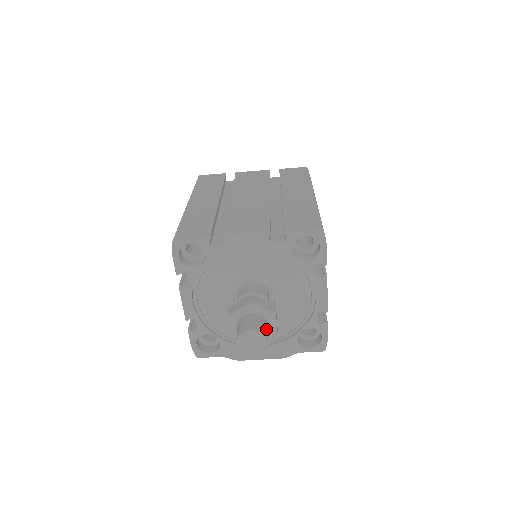
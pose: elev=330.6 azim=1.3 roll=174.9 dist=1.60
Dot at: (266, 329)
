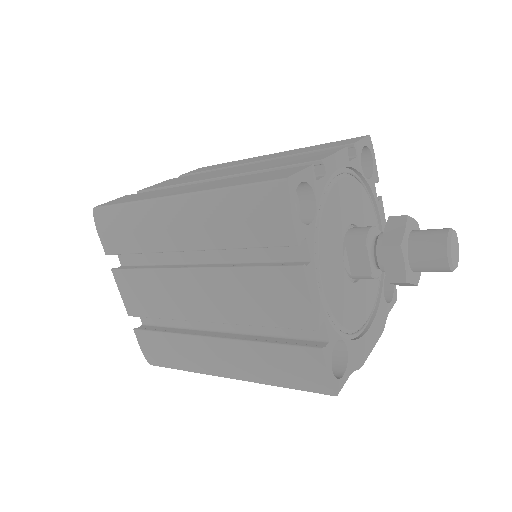
Dot at: occluded
